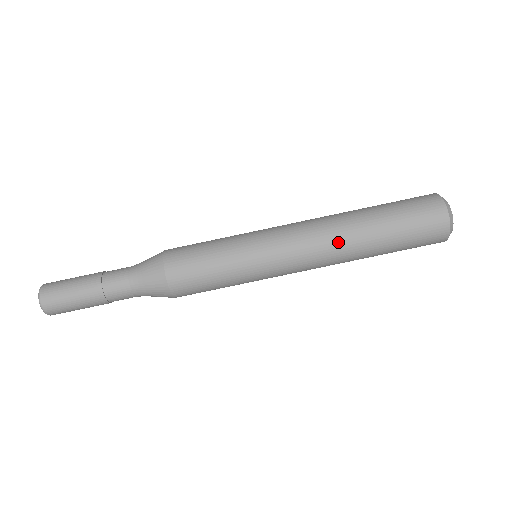
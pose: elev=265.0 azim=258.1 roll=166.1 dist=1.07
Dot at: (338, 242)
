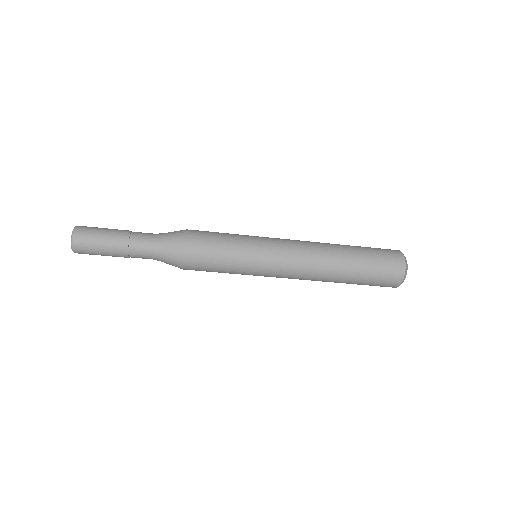
Dot at: (322, 269)
